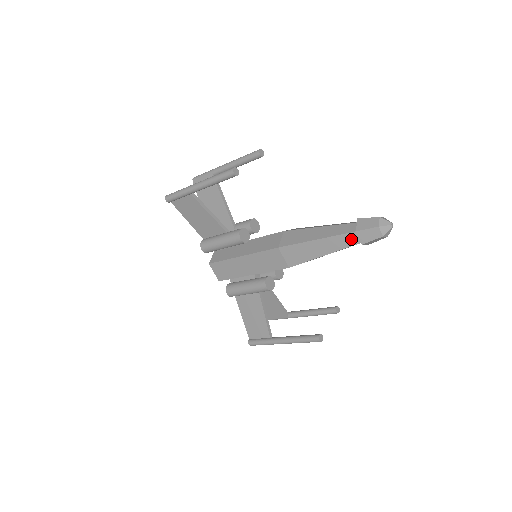
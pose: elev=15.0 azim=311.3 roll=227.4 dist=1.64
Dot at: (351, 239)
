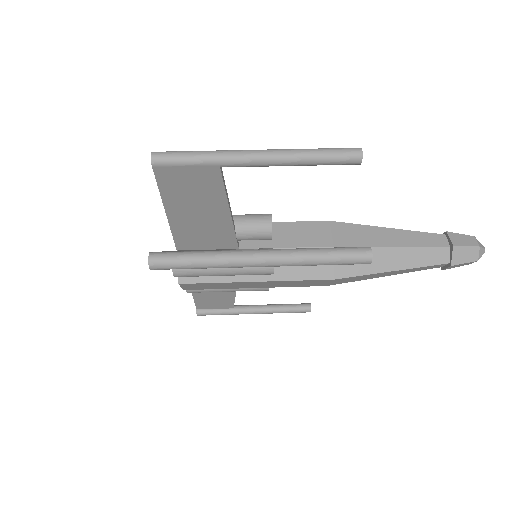
Dot at: (434, 267)
